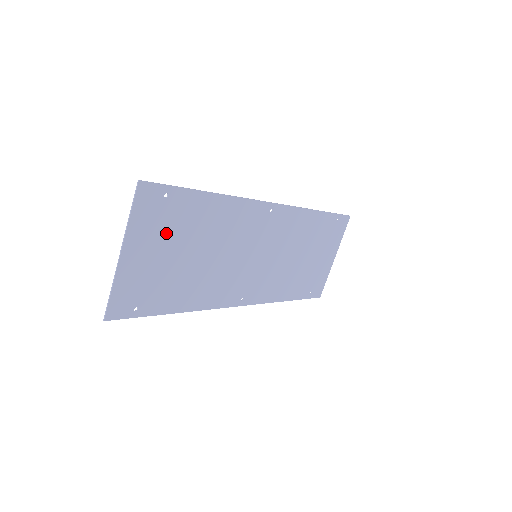
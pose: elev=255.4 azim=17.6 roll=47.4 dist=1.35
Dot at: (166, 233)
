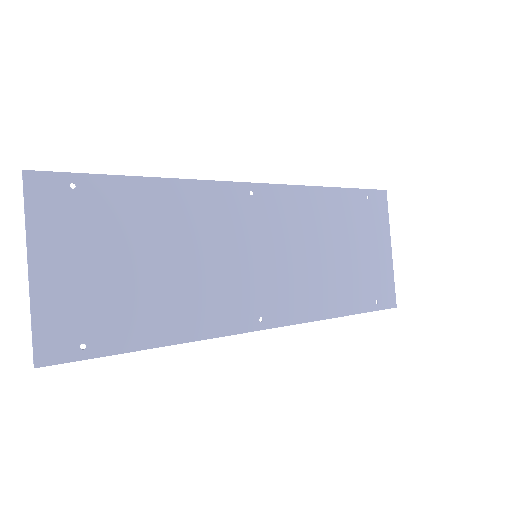
Dot at: (92, 235)
